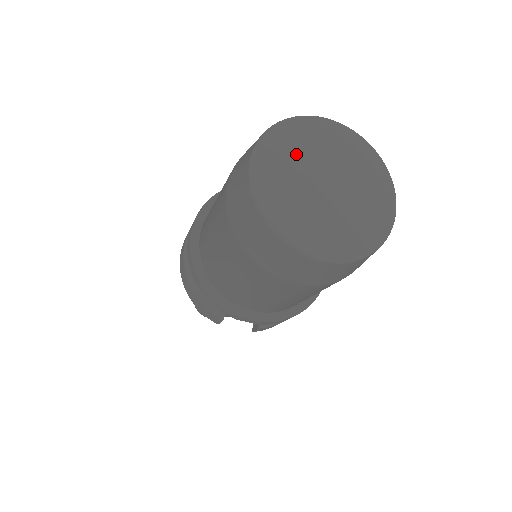
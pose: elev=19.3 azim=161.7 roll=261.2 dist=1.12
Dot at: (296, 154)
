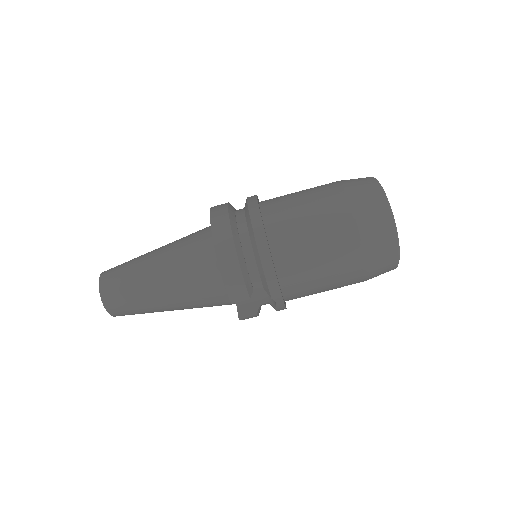
Dot at: occluded
